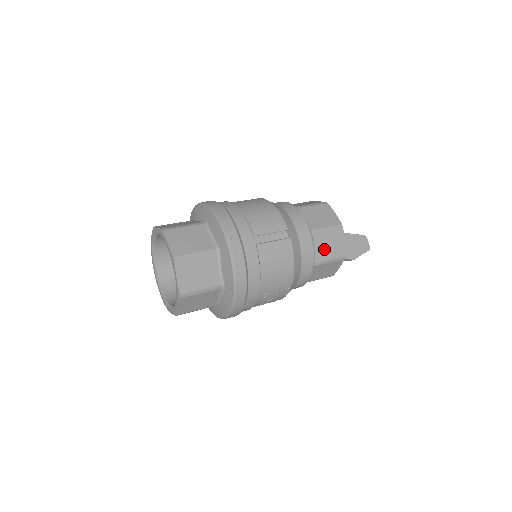
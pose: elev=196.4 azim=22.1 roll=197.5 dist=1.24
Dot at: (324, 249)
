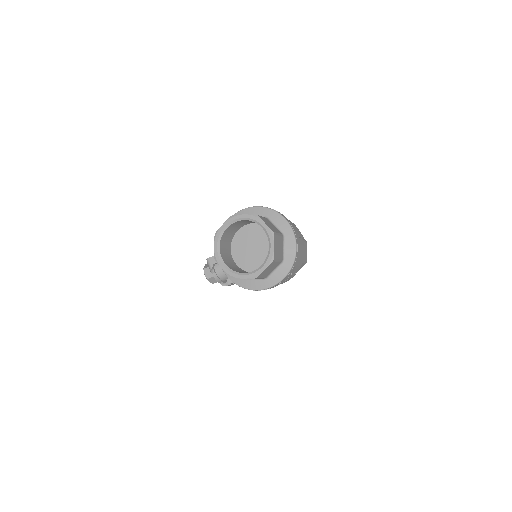
Dot at: occluded
